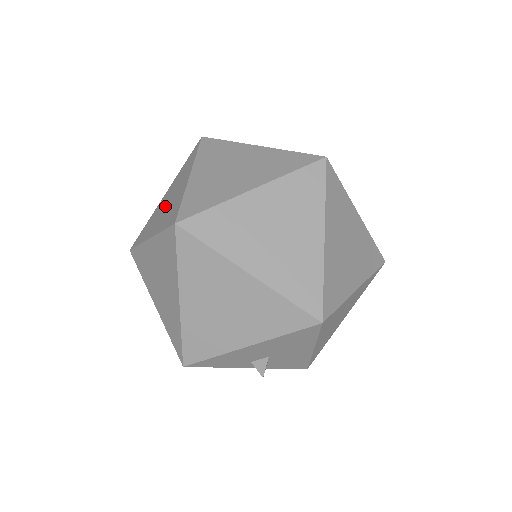
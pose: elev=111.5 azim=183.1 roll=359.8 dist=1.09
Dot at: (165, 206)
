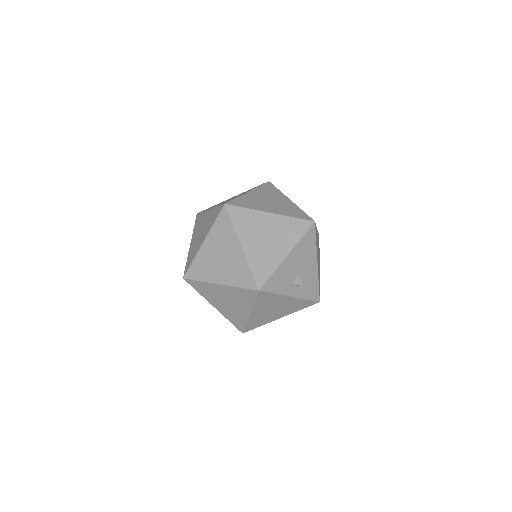
Dot at: (201, 233)
